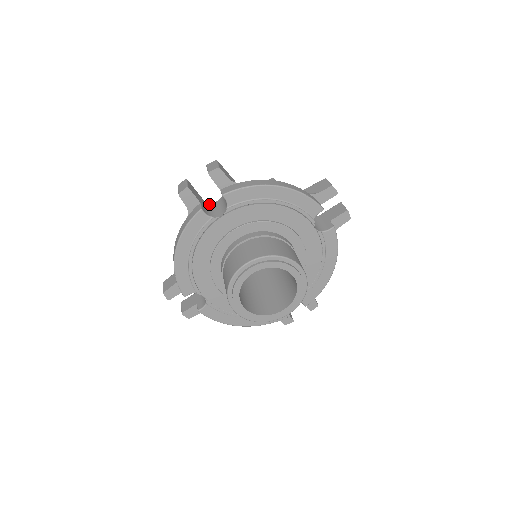
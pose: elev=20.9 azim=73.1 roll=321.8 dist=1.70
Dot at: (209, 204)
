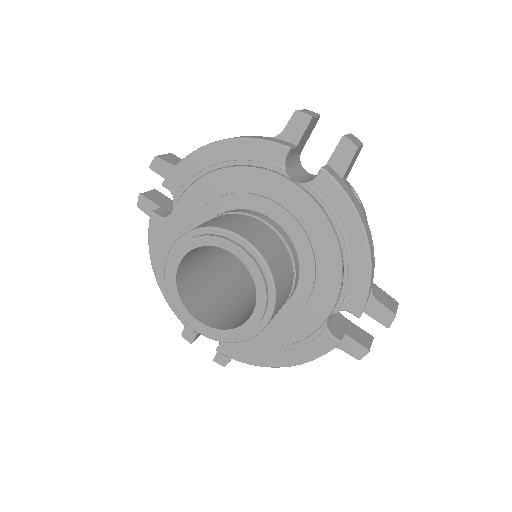
Dot at: occluded
